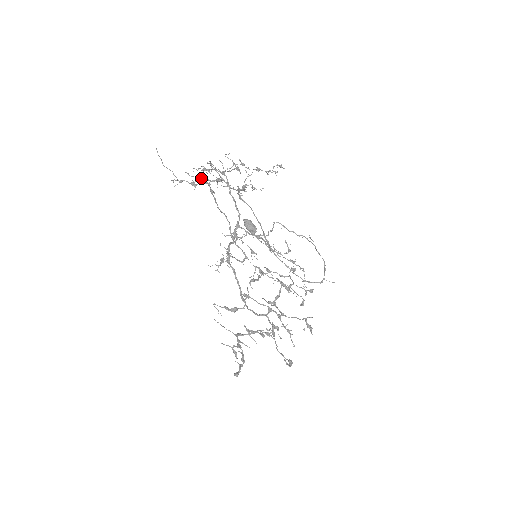
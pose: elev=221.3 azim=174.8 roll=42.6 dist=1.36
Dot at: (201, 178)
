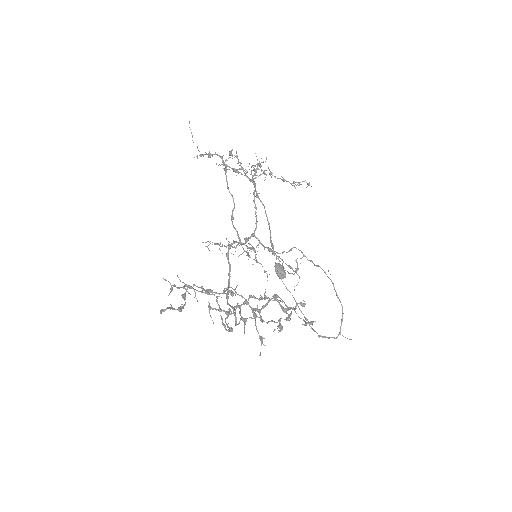
Dot at: (224, 165)
